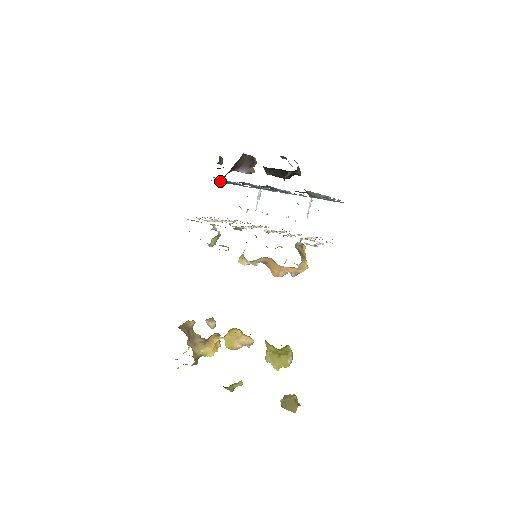
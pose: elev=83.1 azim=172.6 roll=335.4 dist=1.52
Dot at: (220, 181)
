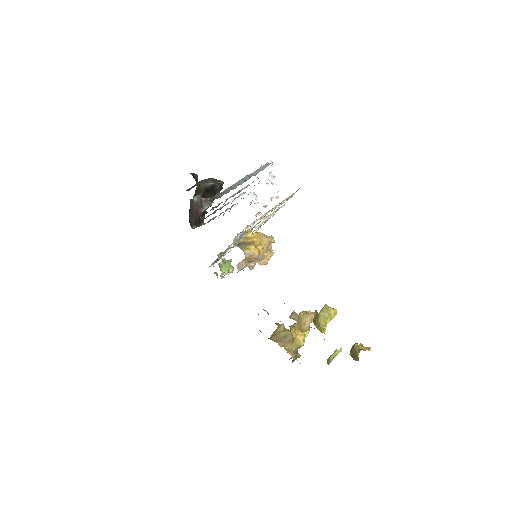
Dot at: occluded
